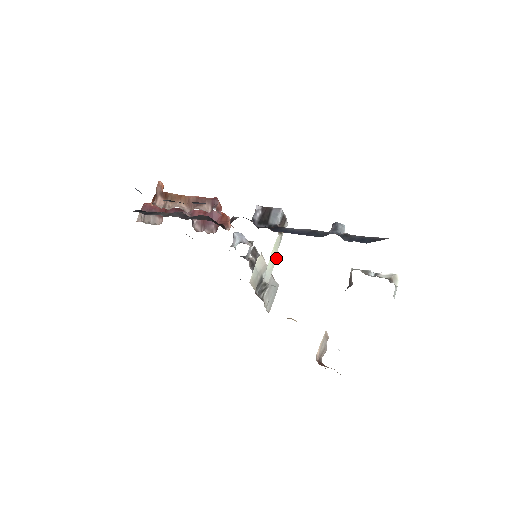
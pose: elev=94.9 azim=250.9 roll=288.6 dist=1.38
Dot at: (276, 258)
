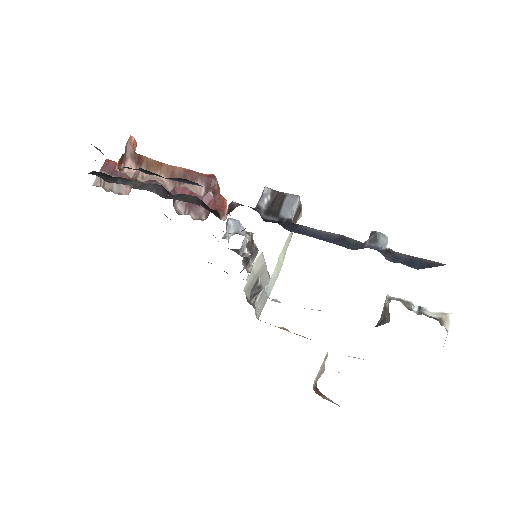
Dot at: occluded
